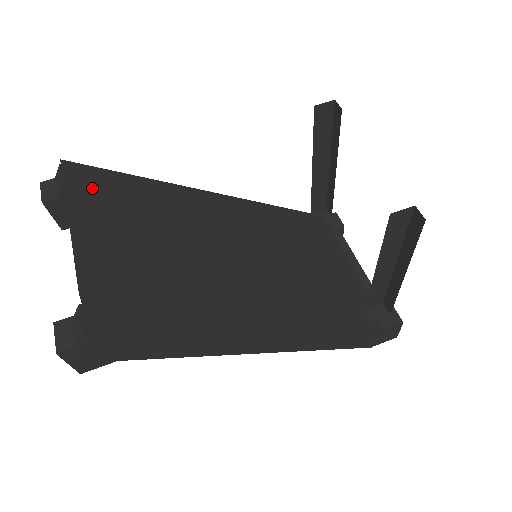
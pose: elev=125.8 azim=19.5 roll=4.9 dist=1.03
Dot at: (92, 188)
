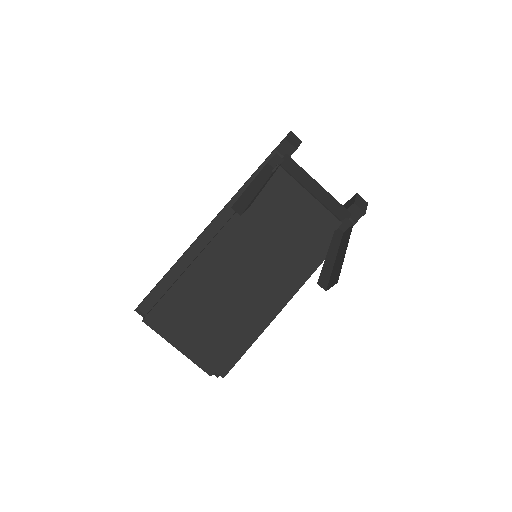
Dot at: (166, 322)
